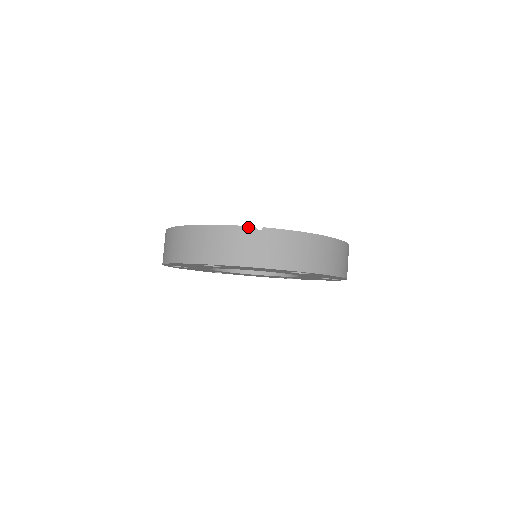
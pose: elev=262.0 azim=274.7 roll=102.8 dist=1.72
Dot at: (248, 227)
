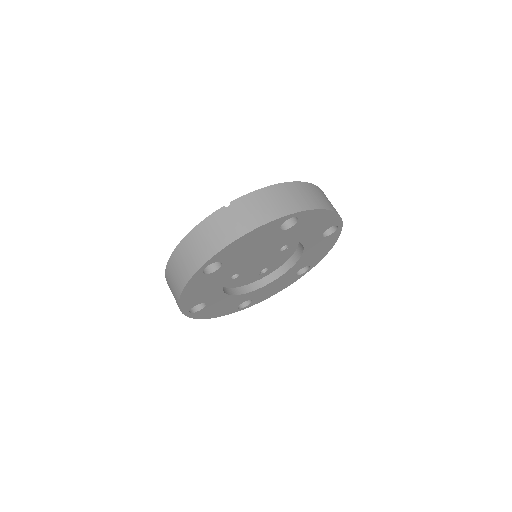
Dot at: (218, 211)
